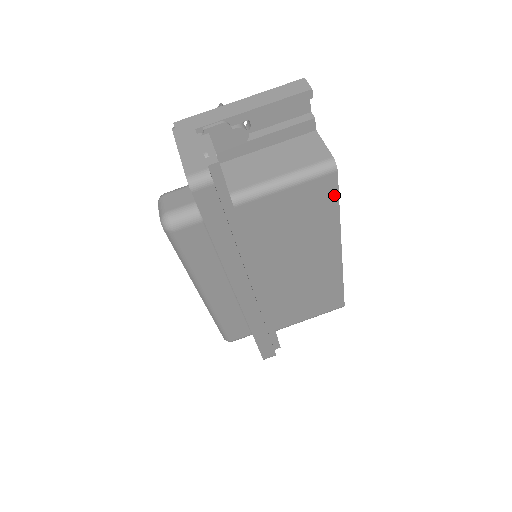
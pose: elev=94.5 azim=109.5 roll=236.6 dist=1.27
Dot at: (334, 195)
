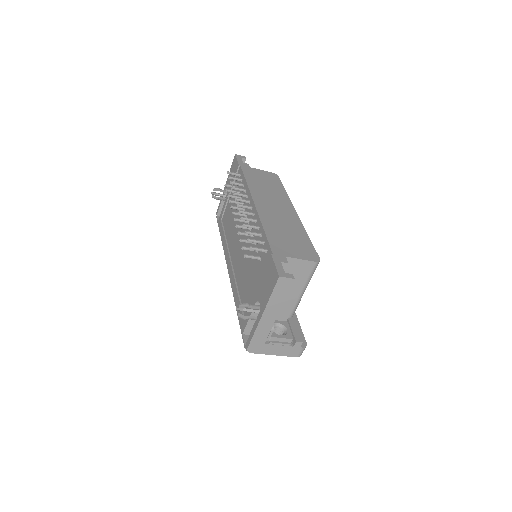
Dot at: occluded
